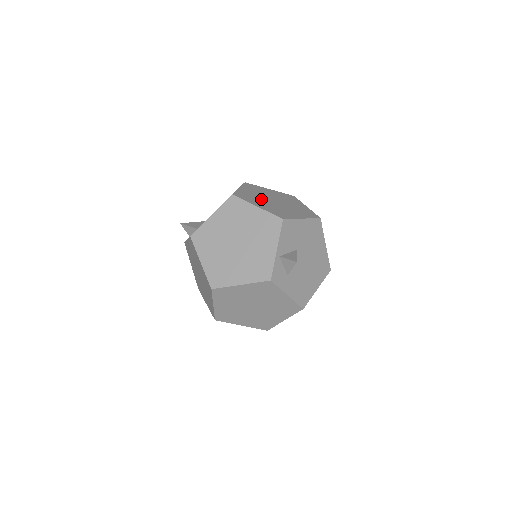
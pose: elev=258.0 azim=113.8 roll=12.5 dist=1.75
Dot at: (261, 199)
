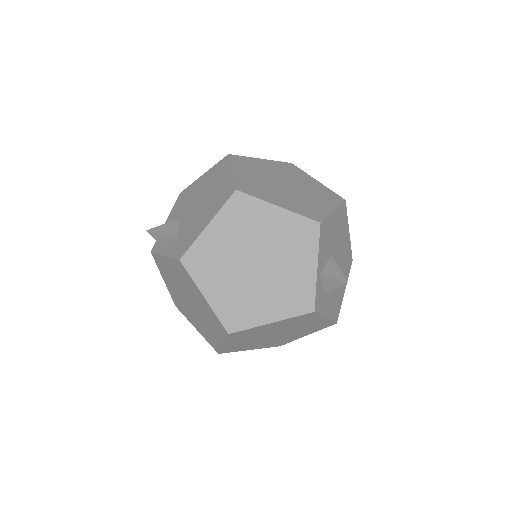
Dot at: (270, 186)
